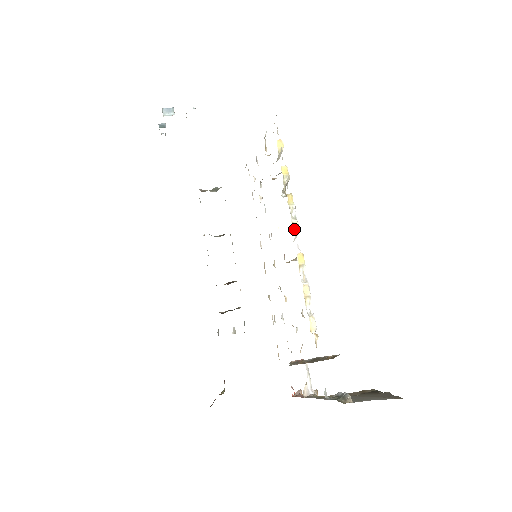
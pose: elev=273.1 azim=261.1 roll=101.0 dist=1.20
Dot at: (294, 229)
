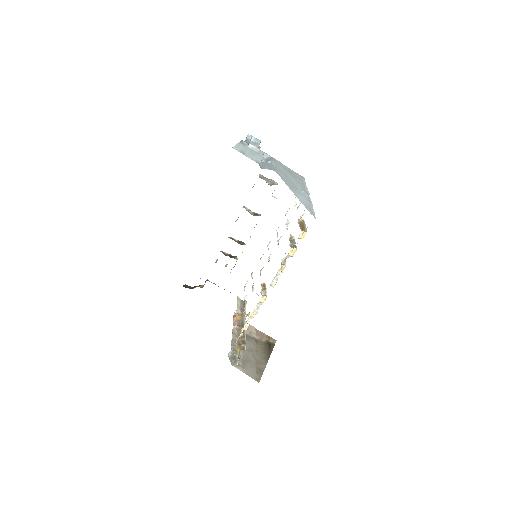
Dot at: (270, 285)
